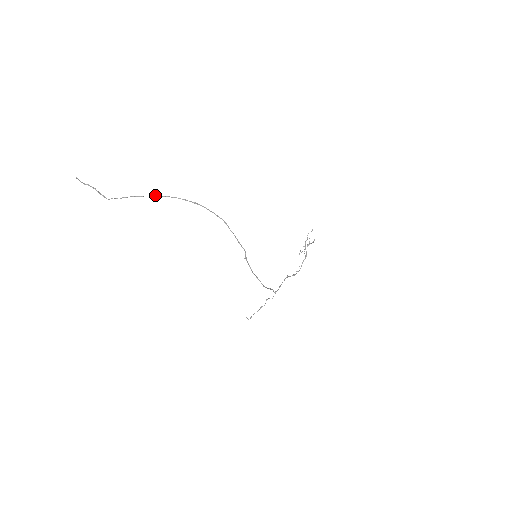
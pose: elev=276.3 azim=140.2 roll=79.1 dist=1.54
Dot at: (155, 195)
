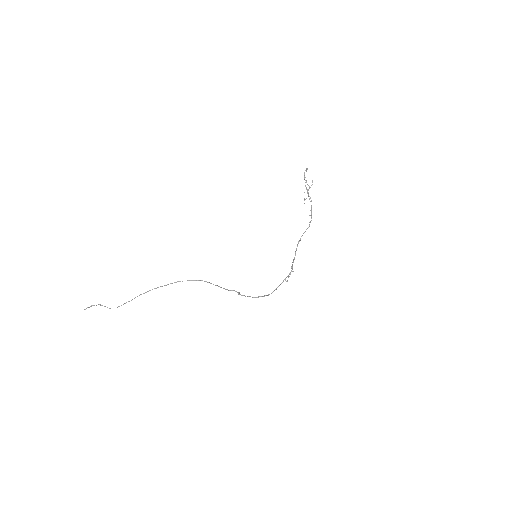
Dot at: (139, 295)
